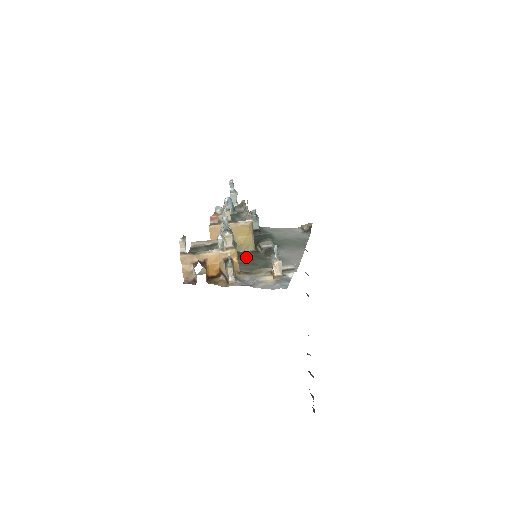
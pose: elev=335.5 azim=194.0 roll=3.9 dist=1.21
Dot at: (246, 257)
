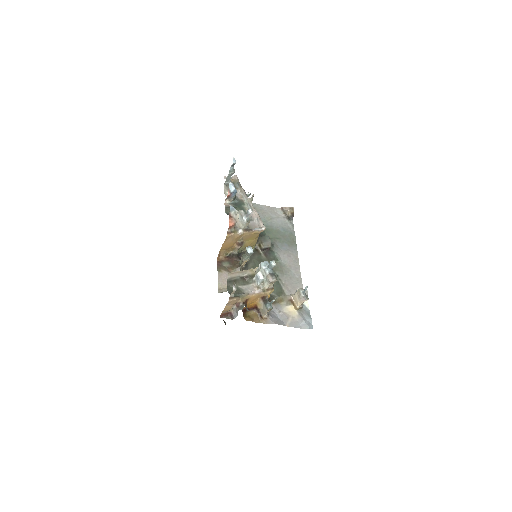
Dot at: (252, 263)
